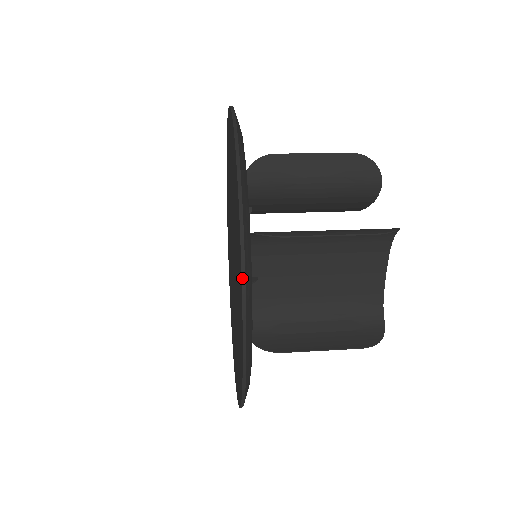
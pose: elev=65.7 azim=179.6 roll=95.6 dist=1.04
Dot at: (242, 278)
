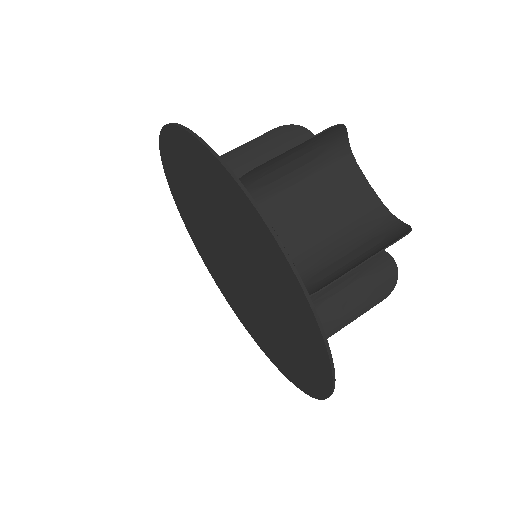
Dot at: (231, 174)
